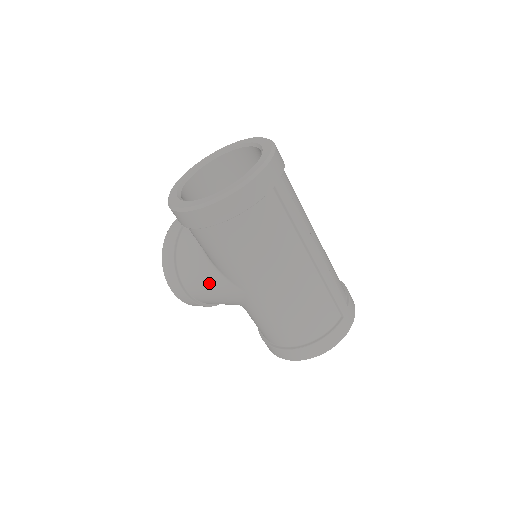
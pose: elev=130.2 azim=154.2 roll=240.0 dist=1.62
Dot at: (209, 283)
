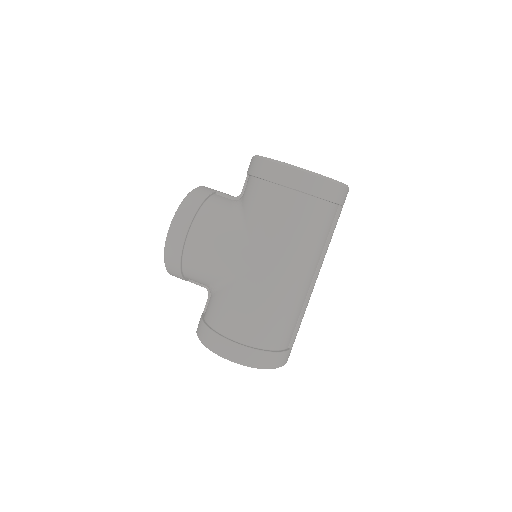
Dot at: (225, 241)
